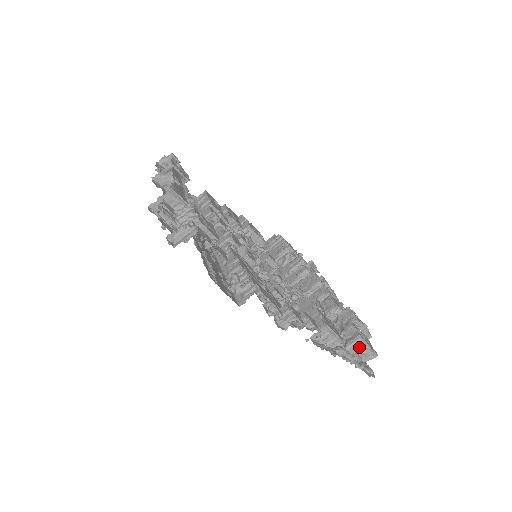
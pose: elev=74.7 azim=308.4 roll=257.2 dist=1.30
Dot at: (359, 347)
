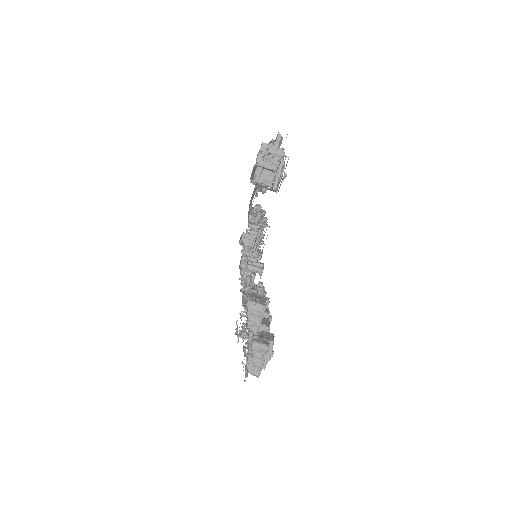
Dot at: (259, 352)
